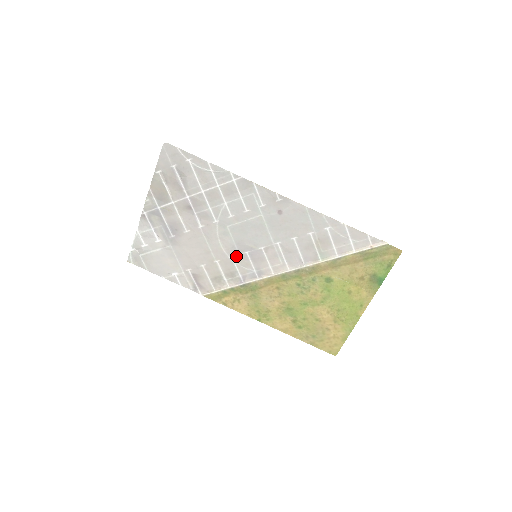
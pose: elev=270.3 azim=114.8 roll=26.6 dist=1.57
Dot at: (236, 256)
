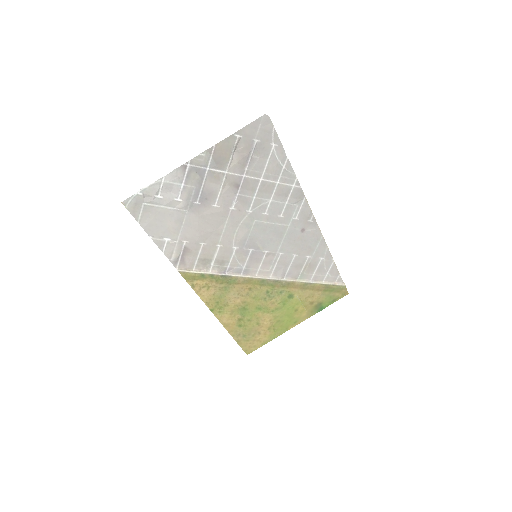
Dot at: (240, 249)
